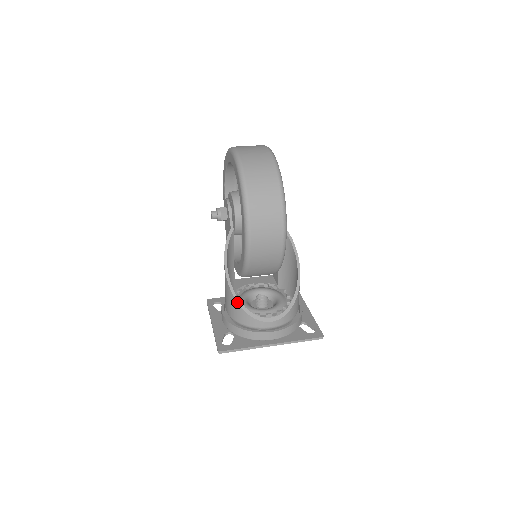
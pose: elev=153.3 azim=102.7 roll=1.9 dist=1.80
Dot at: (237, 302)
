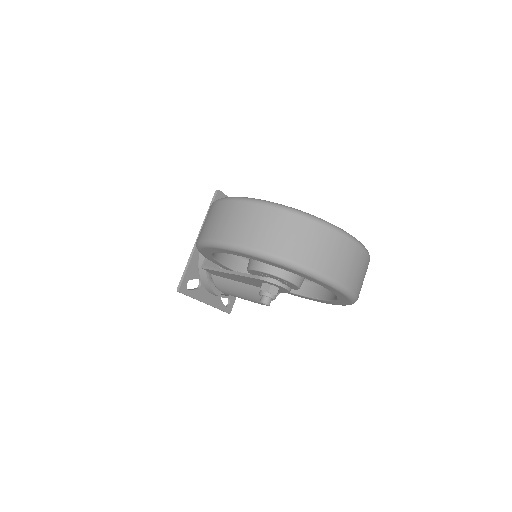
Dot at: occluded
